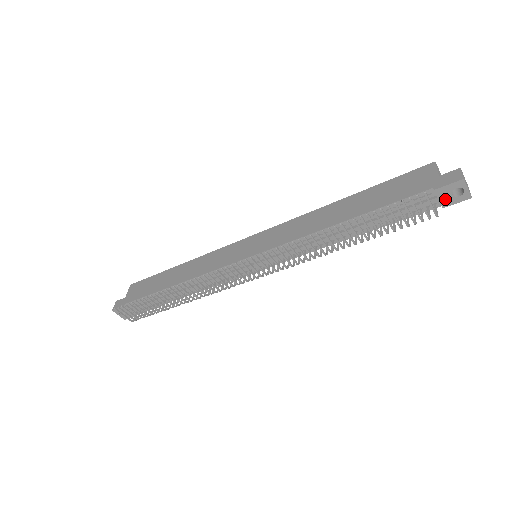
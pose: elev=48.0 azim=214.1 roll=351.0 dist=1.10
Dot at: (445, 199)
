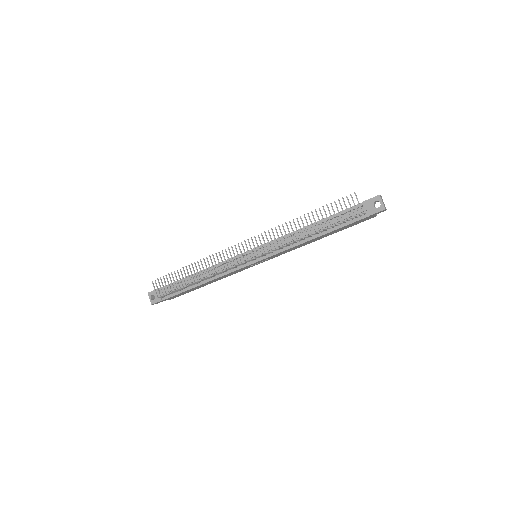
Dot at: (370, 209)
